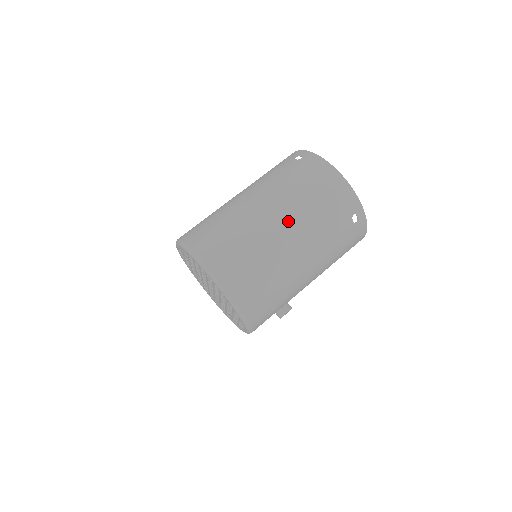
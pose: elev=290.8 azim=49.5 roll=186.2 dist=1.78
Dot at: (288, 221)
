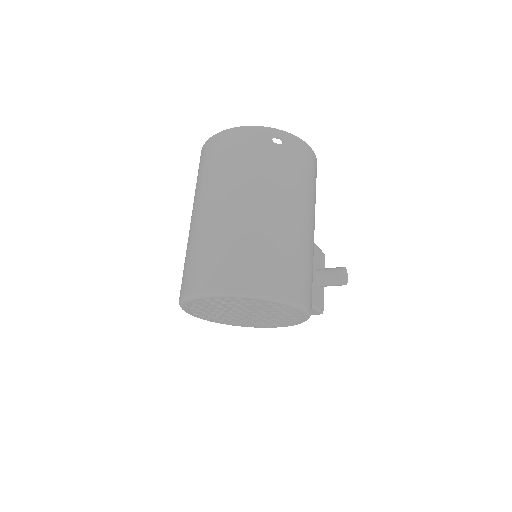
Dot at: (226, 197)
